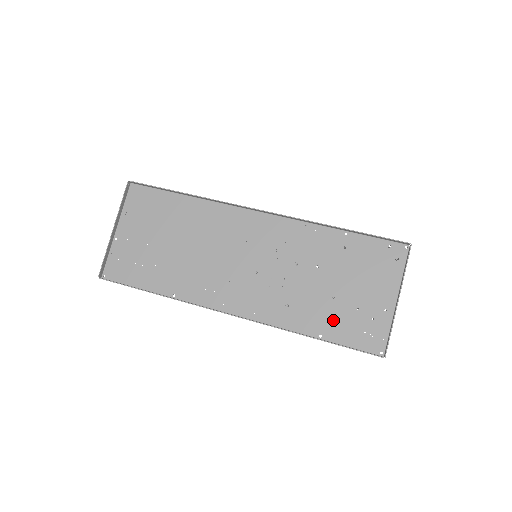
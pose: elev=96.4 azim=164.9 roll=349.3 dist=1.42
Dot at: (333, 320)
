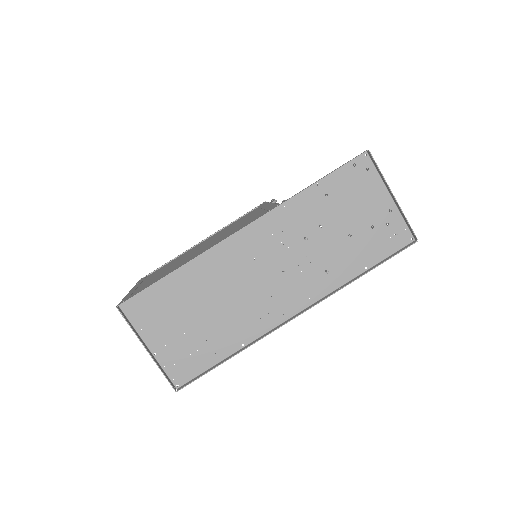
Dot at: (364, 250)
